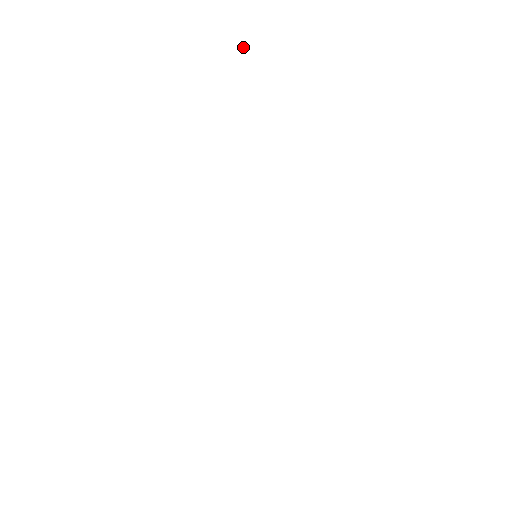
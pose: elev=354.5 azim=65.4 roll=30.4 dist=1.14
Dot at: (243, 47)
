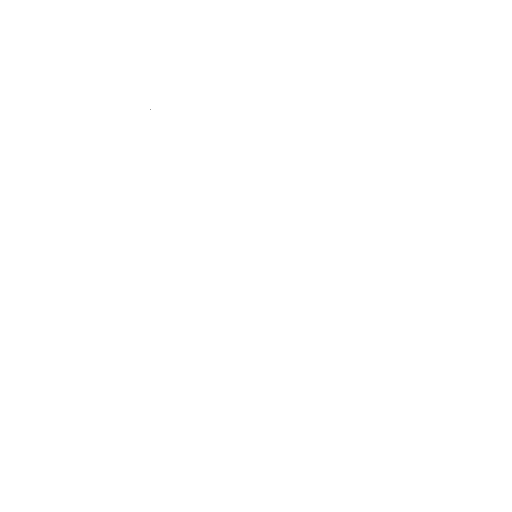
Dot at: occluded
